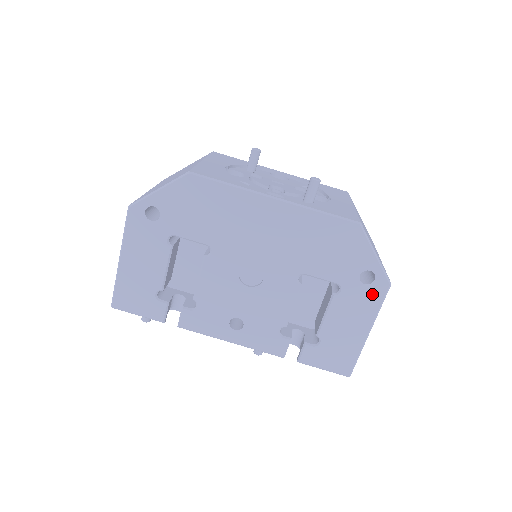
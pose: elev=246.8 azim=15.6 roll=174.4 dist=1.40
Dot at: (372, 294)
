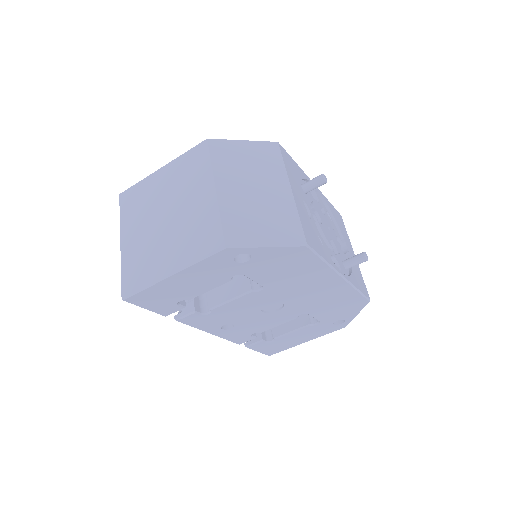
Dot at: (331, 329)
